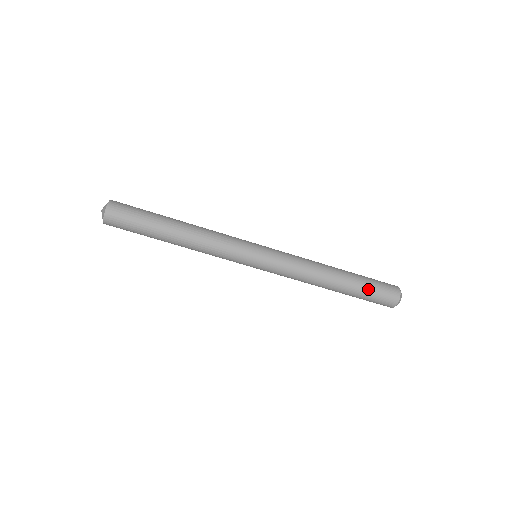
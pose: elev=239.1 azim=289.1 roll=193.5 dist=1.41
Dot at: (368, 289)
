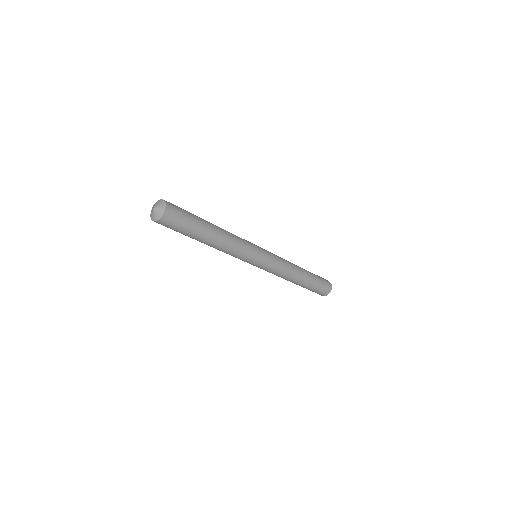
Dot at: occluded
